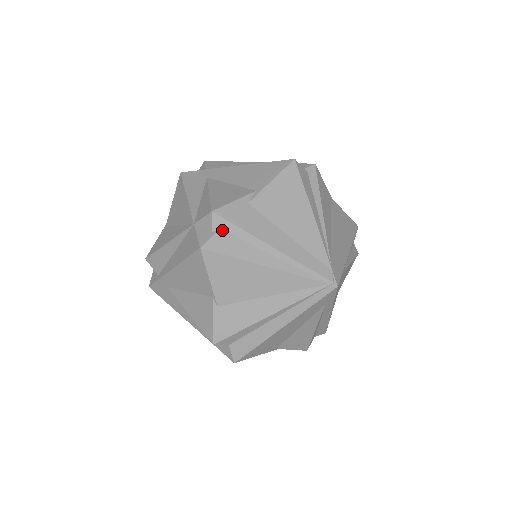
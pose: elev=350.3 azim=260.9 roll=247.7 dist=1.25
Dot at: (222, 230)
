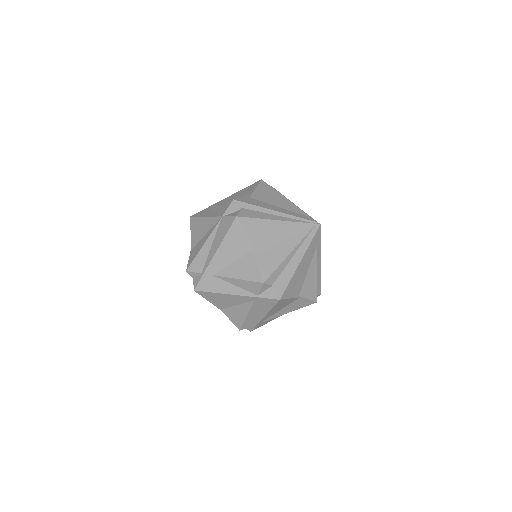
Dot at: (243, 208)
